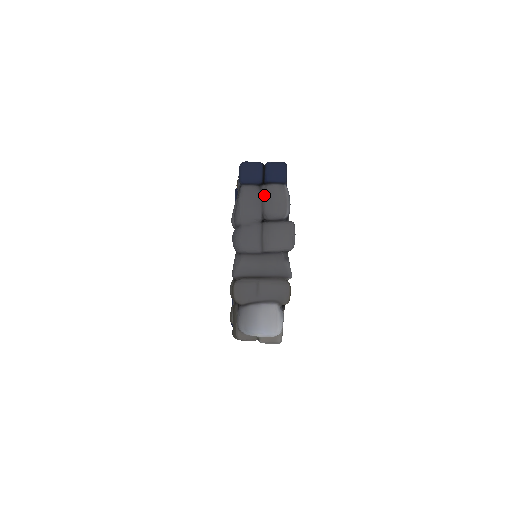
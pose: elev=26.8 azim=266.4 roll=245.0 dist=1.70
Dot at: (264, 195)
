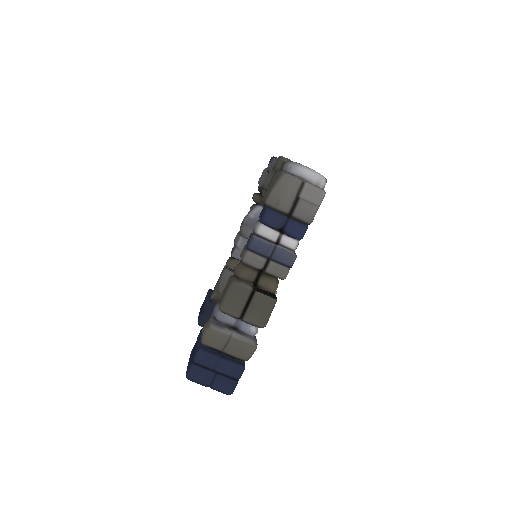
Dot at: occluded
